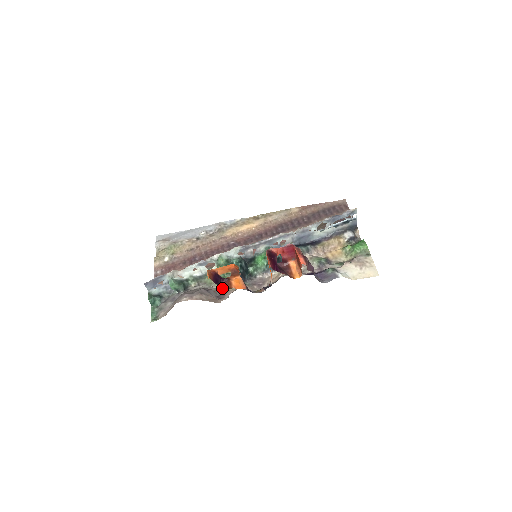
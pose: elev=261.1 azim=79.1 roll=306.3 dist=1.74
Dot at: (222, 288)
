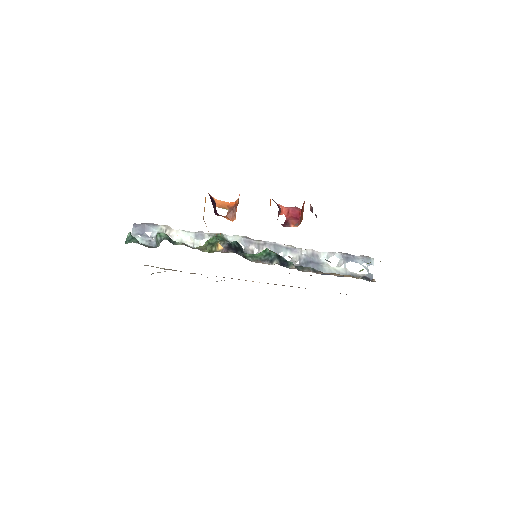
Dot at: (214, 208)
